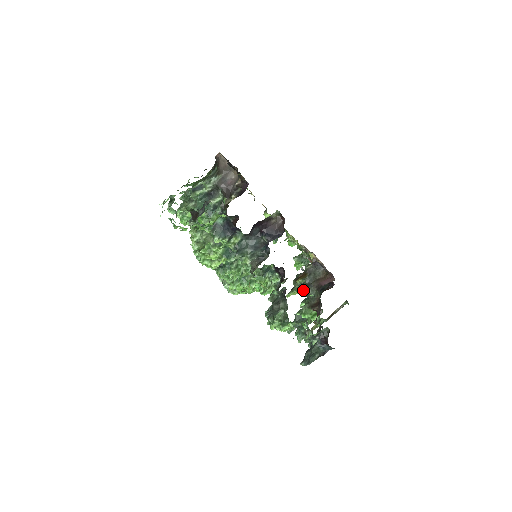
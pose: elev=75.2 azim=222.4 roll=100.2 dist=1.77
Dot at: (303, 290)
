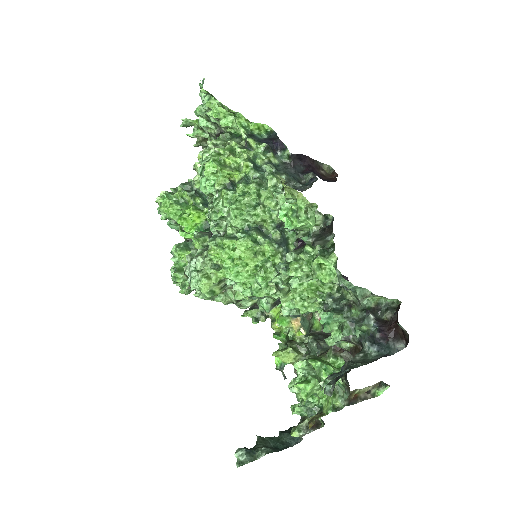
Dot at: occluded
